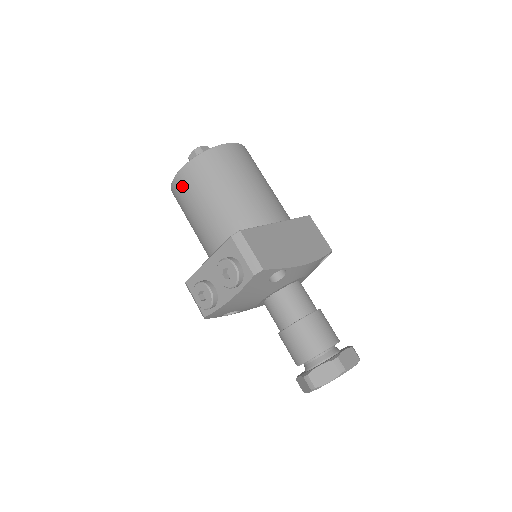
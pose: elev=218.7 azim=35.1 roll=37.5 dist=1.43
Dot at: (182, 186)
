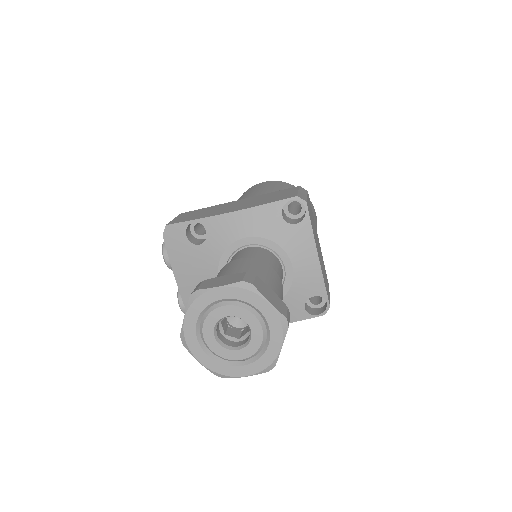
Dot at: occluded
